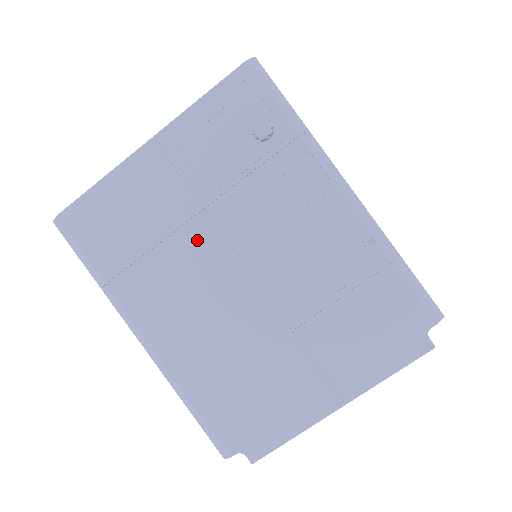
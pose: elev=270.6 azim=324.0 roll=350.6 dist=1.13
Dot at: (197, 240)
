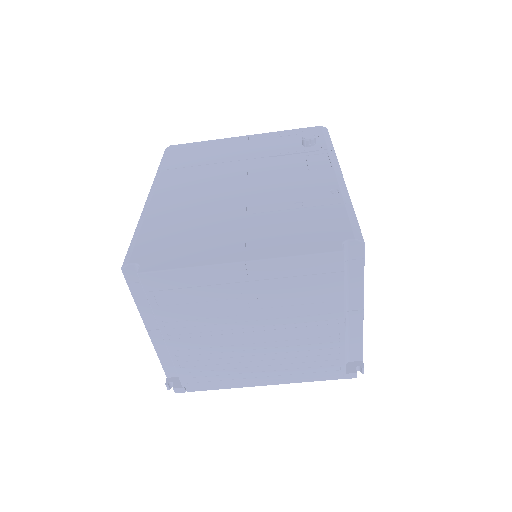
Dot at: (231, 168)
